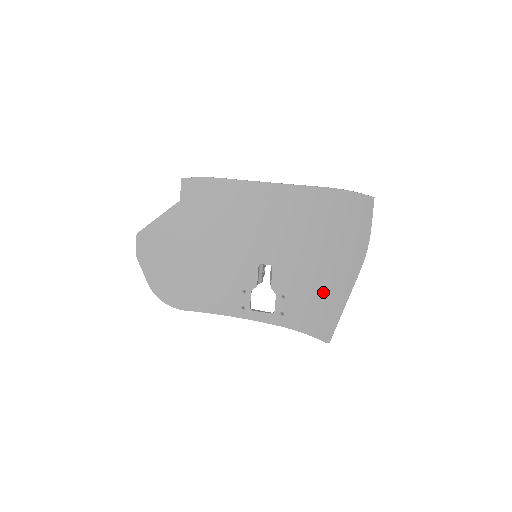
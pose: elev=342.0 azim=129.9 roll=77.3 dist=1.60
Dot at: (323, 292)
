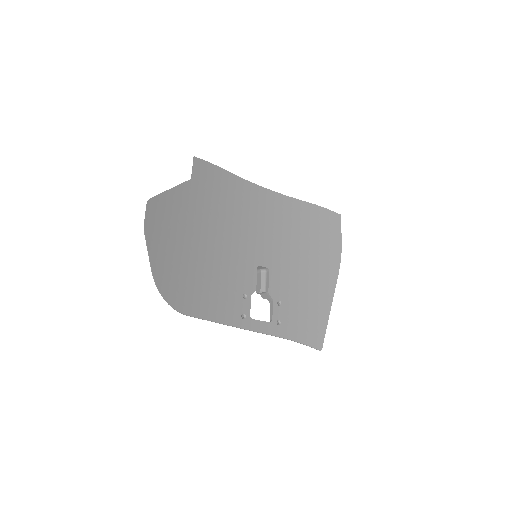
Dot at: (312, 297)
